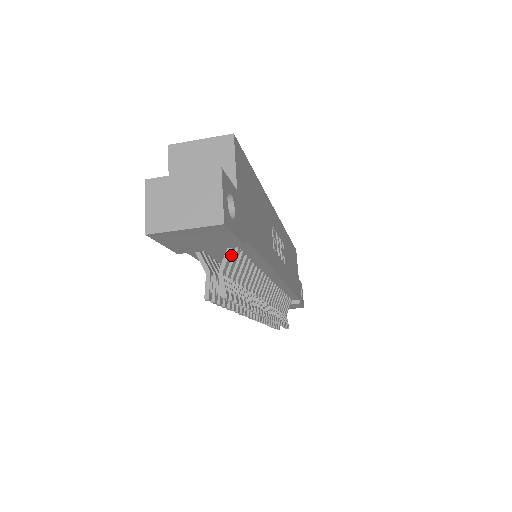
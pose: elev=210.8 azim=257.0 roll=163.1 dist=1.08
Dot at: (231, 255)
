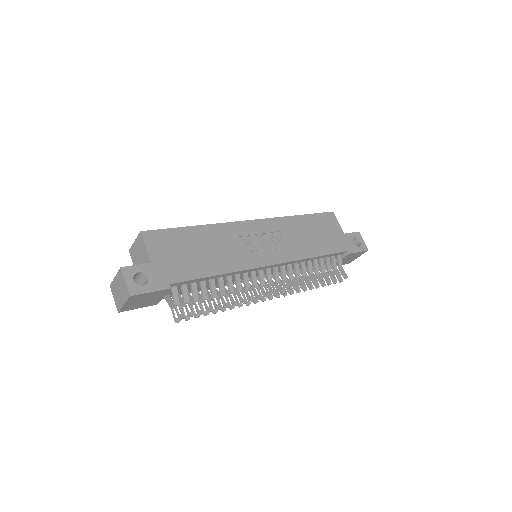
Dot at: (176, 293)
